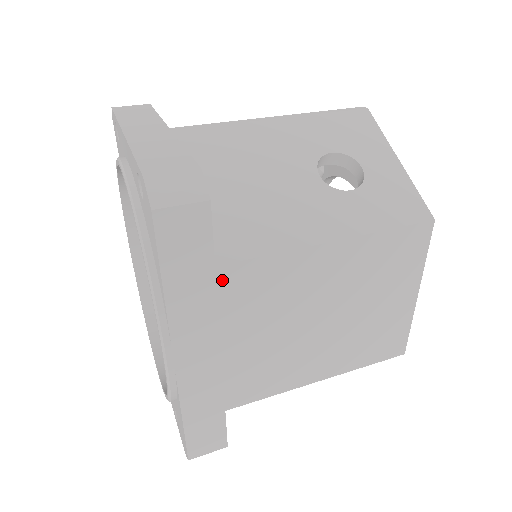
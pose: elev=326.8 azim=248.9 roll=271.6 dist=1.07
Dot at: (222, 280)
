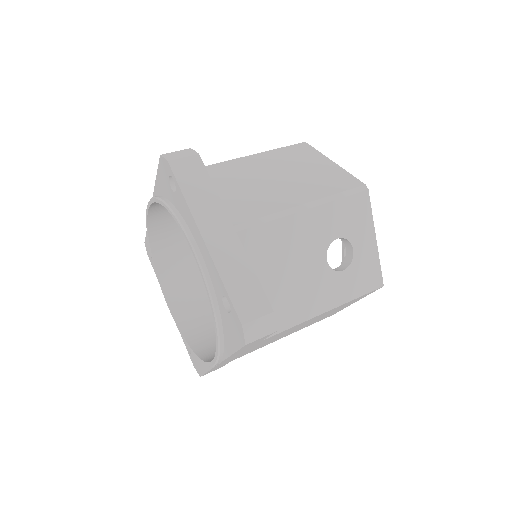
Dot at: (262, 341)
